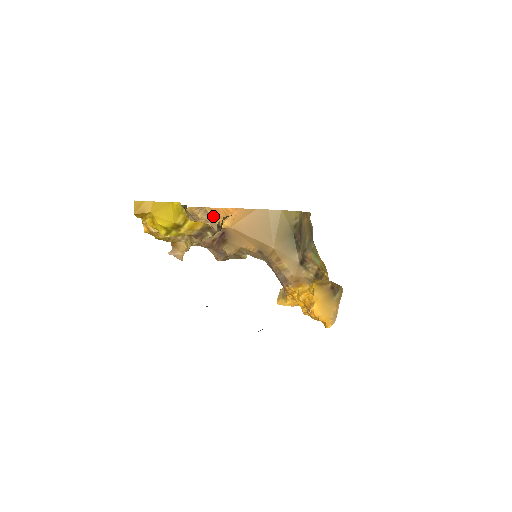
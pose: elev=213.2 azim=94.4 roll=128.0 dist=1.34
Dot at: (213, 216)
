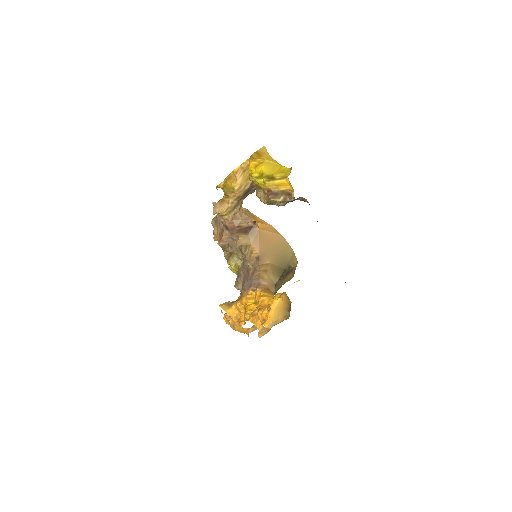
Dot at: (252, 216)
